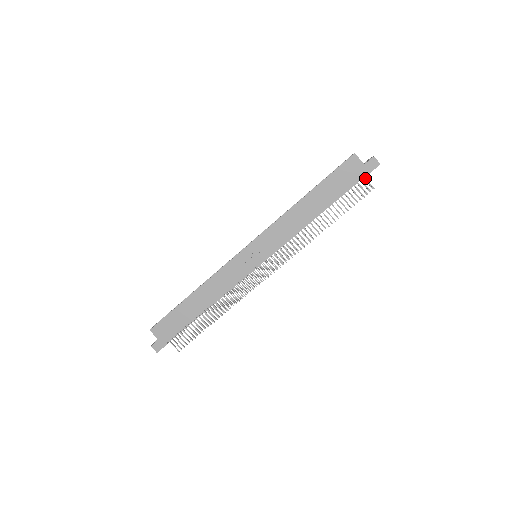
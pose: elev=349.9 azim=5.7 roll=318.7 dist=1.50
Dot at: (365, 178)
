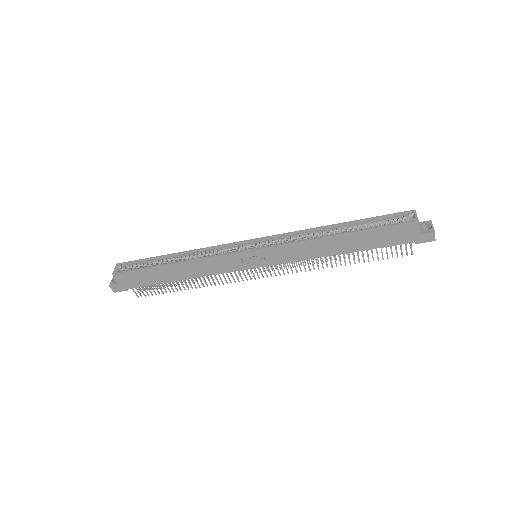
Dot at: (411, 243)
